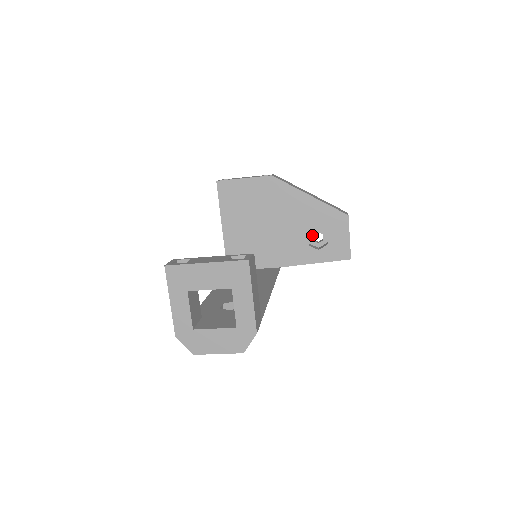
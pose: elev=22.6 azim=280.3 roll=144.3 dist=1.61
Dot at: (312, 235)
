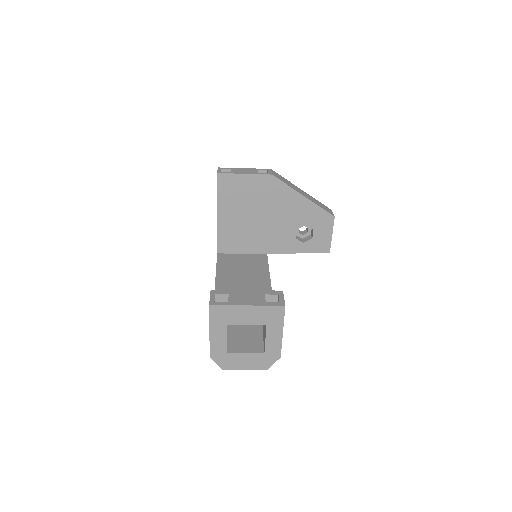
Dot at: occluded
